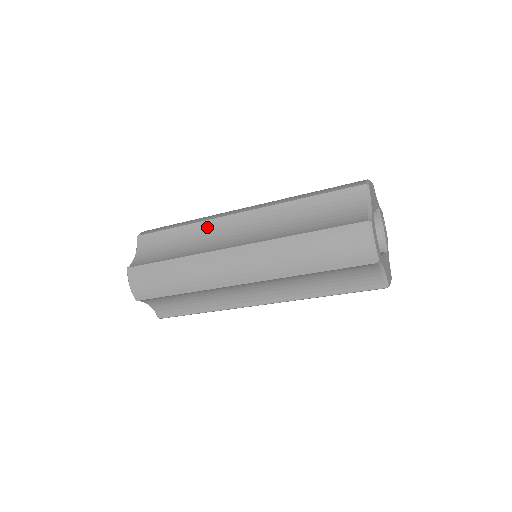
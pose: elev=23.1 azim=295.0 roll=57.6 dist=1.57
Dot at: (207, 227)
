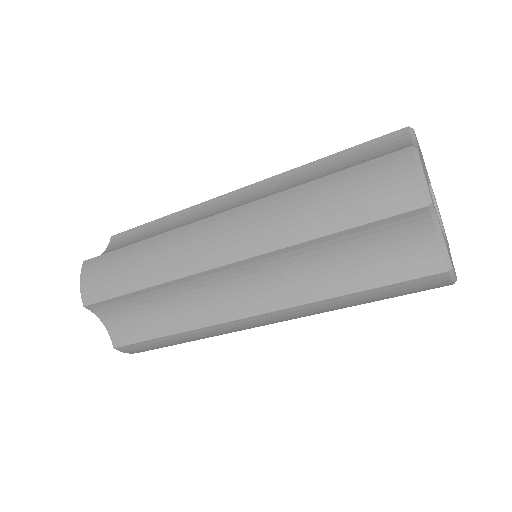
Dot at: (195, 212)
